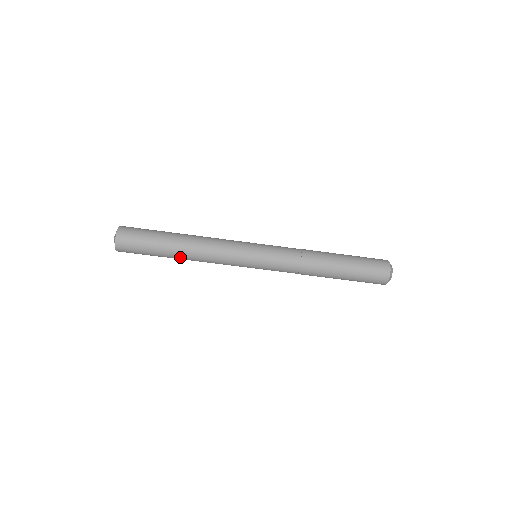
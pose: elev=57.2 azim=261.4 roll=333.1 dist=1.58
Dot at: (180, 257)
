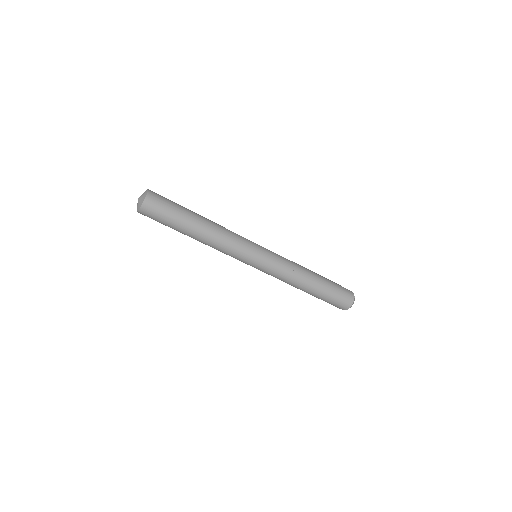
Dot at: (197, 233)
